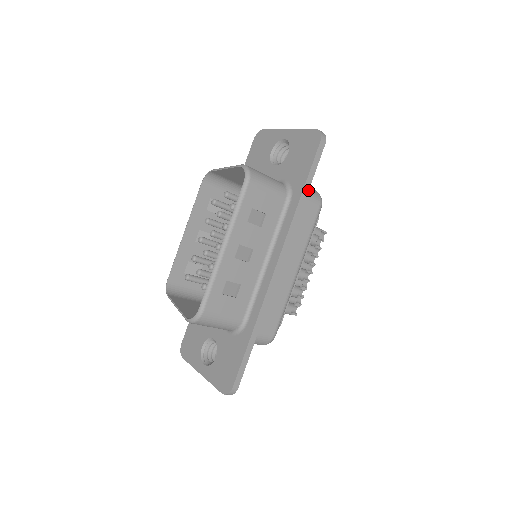
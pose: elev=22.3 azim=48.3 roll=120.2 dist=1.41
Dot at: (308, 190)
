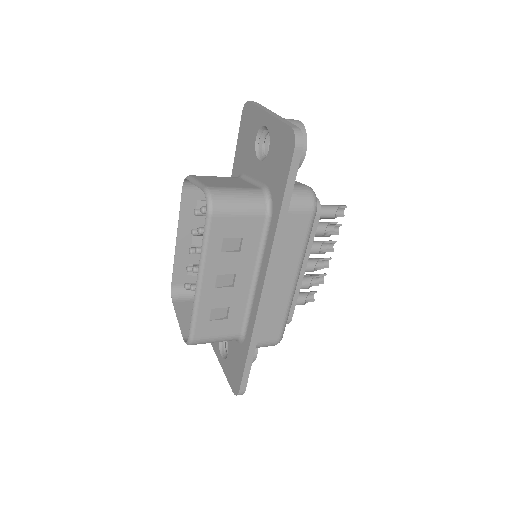
Dot at: (288, 206)
